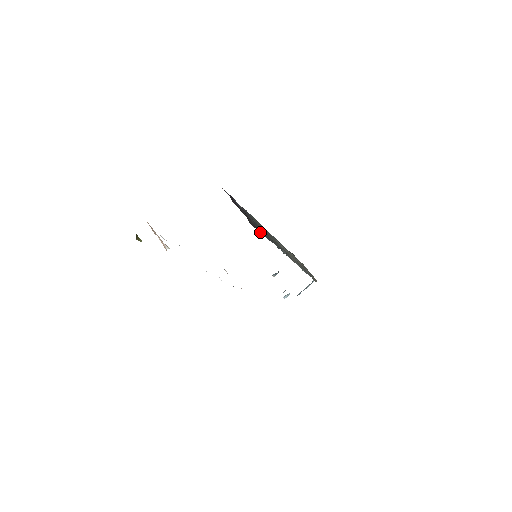
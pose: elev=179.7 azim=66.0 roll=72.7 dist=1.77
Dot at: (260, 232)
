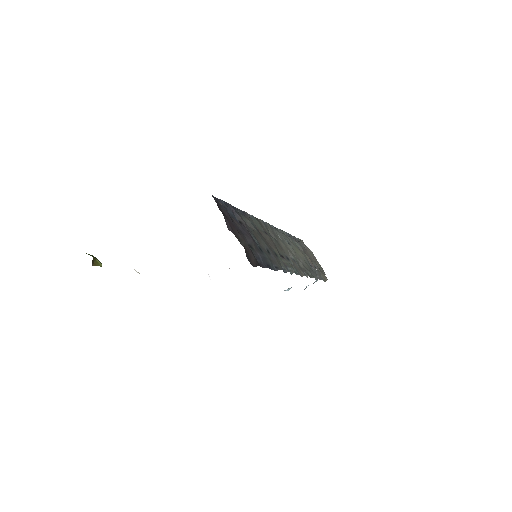
Dot at: (262, 267)
